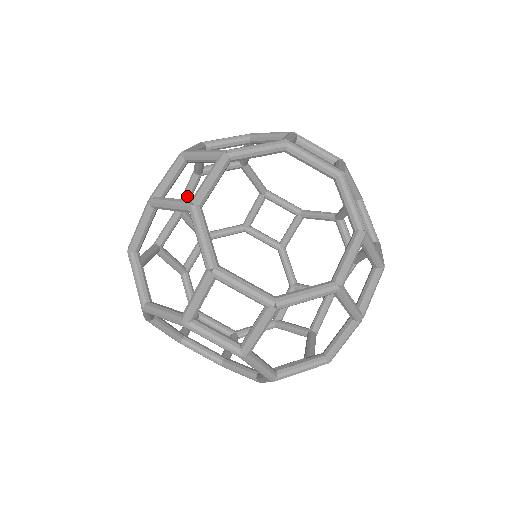
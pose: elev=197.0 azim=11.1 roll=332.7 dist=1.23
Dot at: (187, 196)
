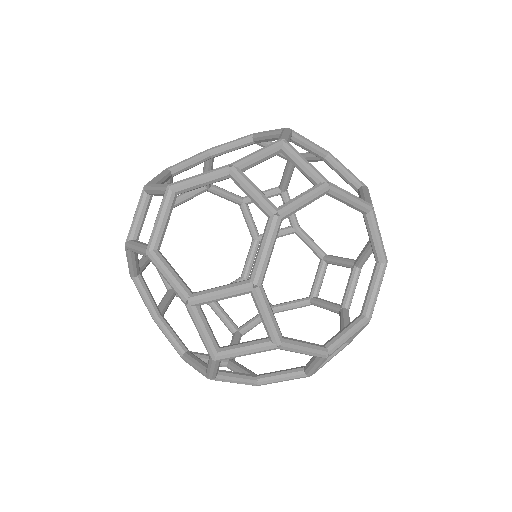
Dot at: (247, 261)
